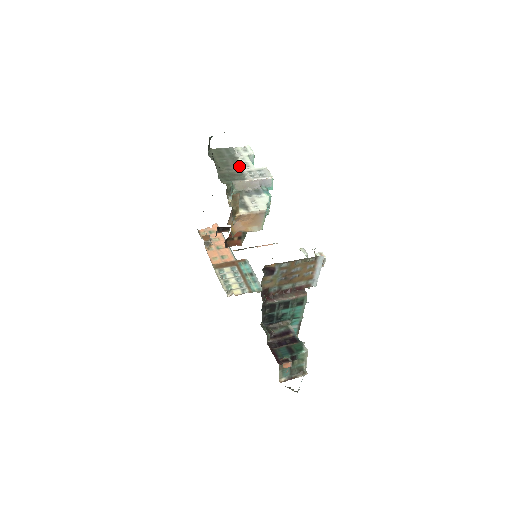
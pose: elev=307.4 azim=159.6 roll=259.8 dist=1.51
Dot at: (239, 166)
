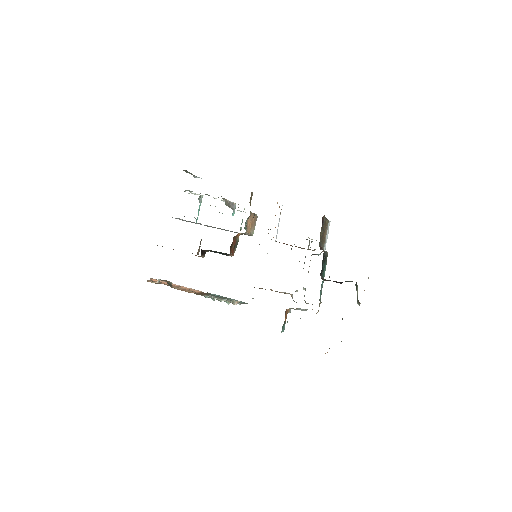
Dot at: occluded
